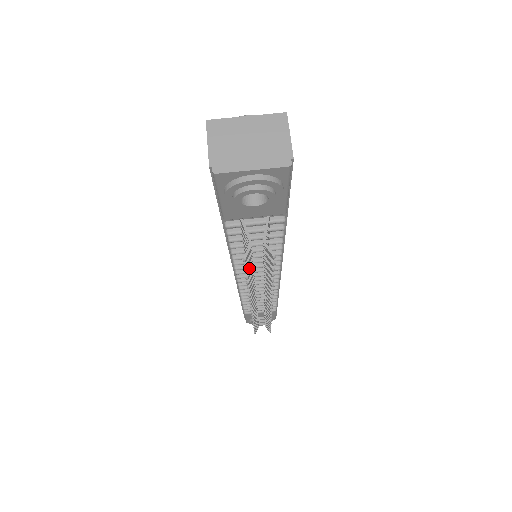
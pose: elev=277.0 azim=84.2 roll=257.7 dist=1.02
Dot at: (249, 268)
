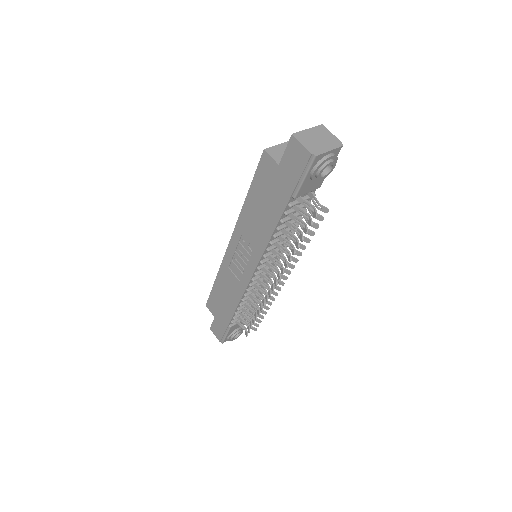
Dot at: (307, 230)
